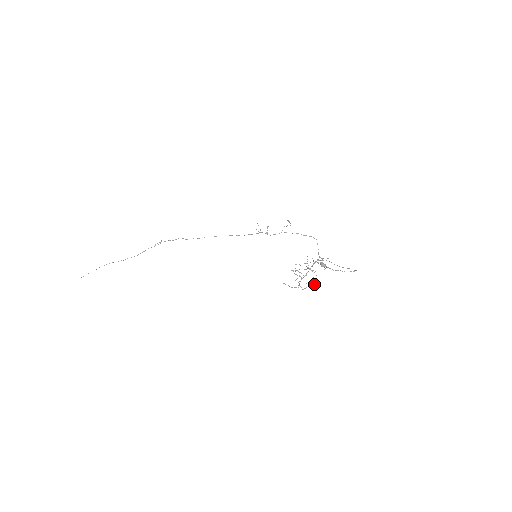
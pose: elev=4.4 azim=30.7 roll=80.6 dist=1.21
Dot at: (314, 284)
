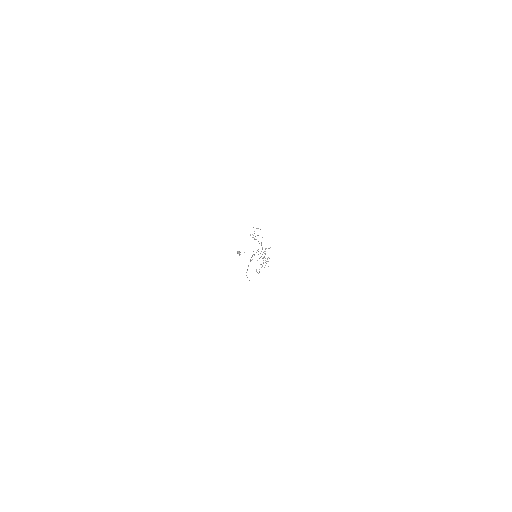
Dot at: occluded
